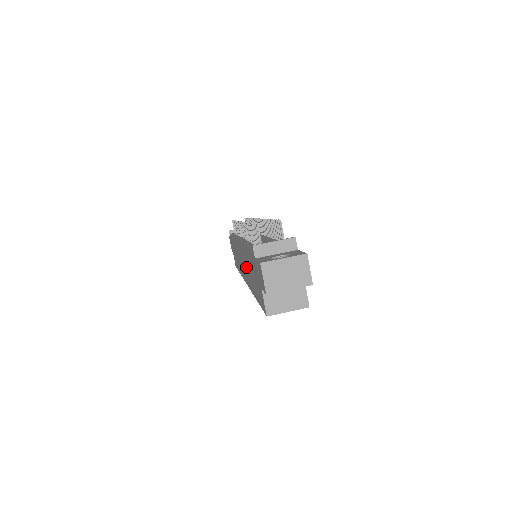
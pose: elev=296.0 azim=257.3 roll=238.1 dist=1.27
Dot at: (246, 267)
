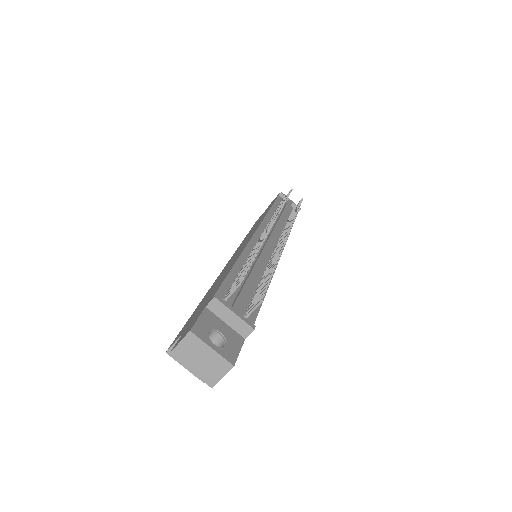
Dot at: (228, 266)
